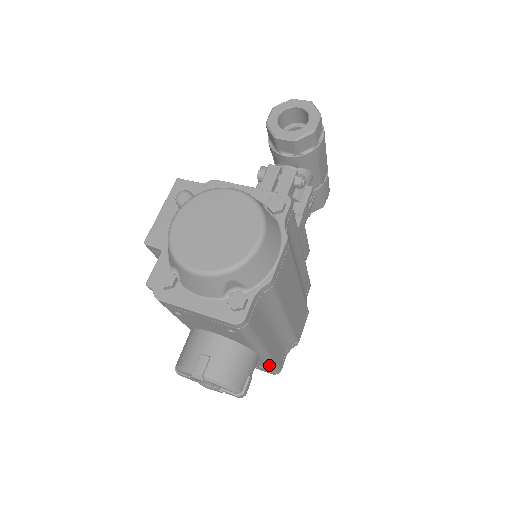
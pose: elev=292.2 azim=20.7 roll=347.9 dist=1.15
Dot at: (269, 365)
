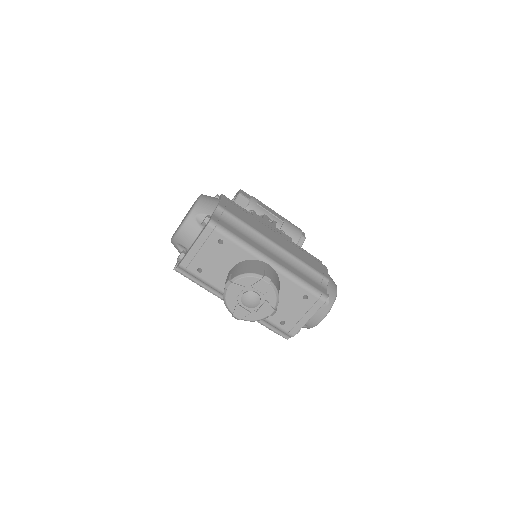
Dot at: (298, 282)
